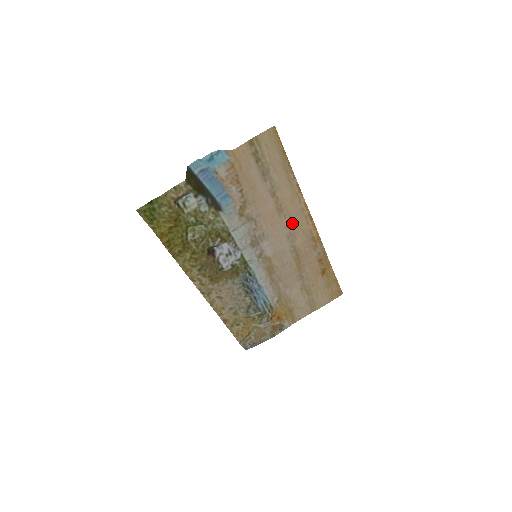
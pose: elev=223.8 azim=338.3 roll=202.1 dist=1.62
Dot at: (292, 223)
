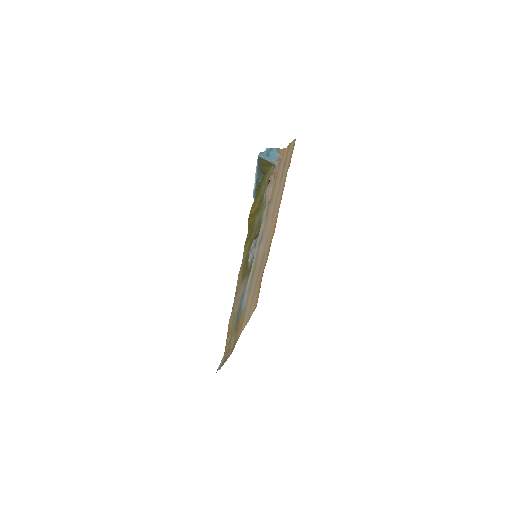
Dot at: (271, 227)
